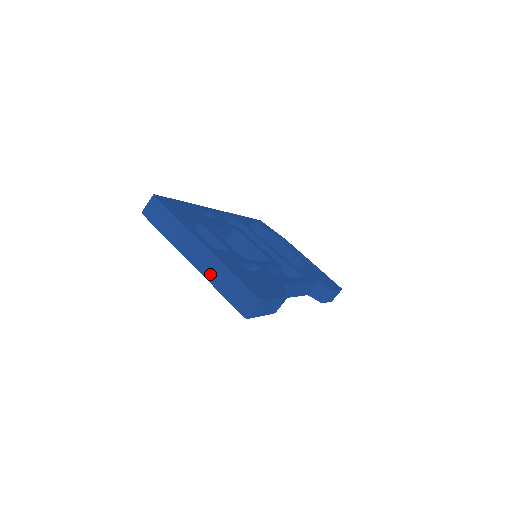
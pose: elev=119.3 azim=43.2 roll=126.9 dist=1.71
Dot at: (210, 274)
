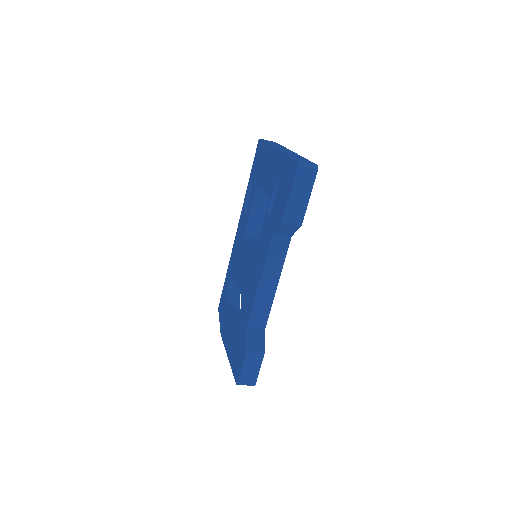
Dot at: (288, 153)
